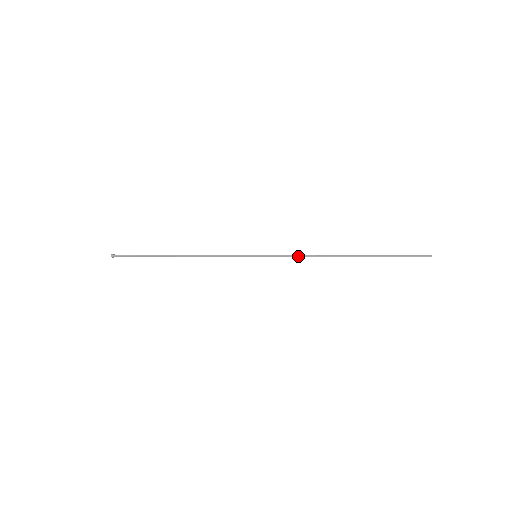
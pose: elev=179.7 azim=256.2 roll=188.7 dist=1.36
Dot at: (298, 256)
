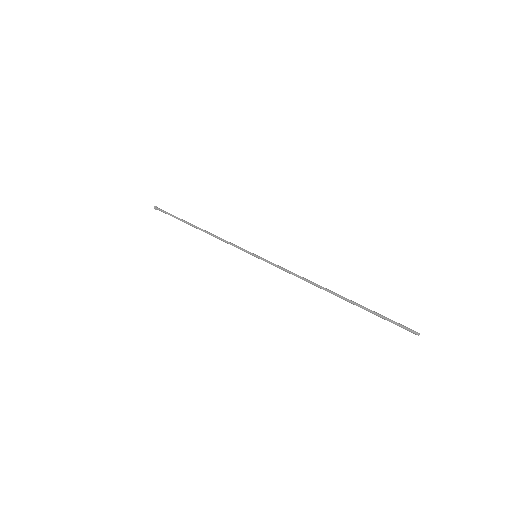
Dot at: (290, 273)
